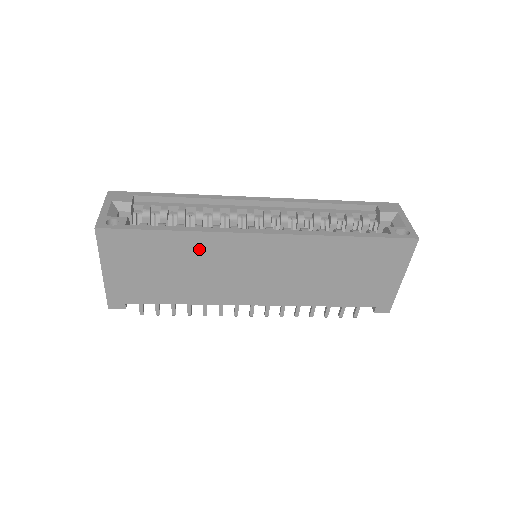
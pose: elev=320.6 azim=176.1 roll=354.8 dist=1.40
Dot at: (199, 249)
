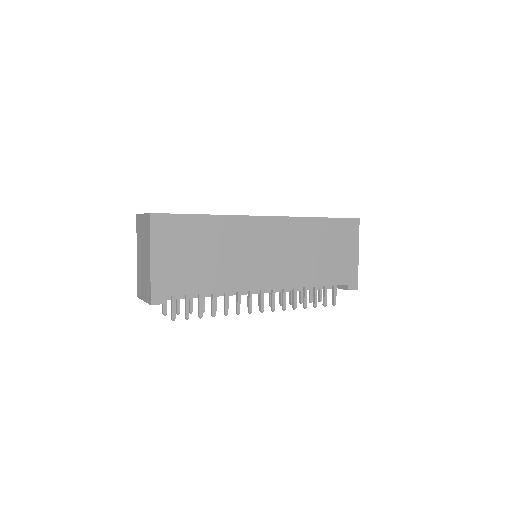
Dot at: (226, 232)
